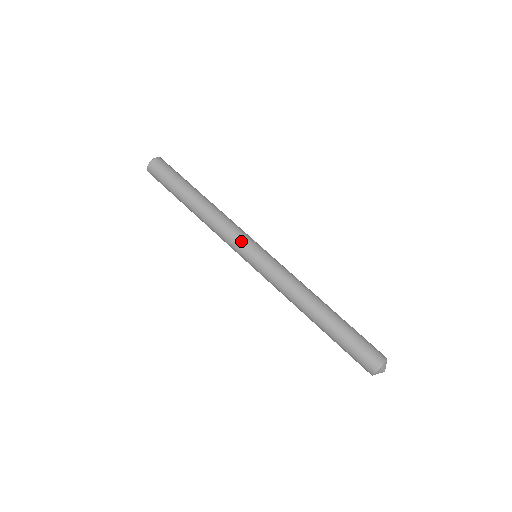
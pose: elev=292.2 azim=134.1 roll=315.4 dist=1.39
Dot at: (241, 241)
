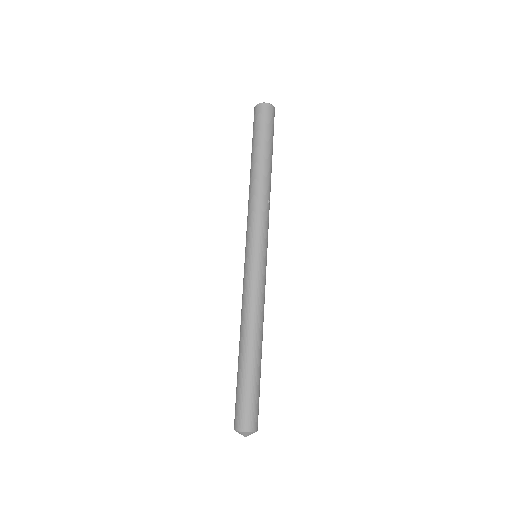
Dot at: (261, 234)
